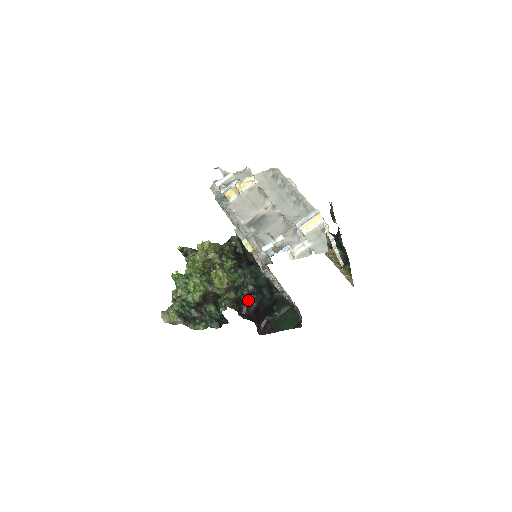
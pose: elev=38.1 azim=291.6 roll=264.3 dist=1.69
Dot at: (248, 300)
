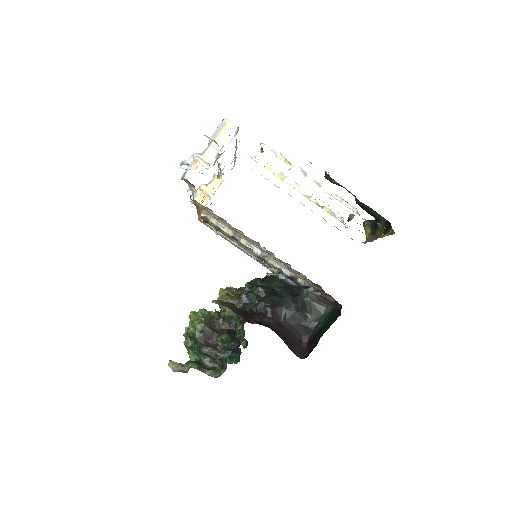
Dot at: (257, 305)
